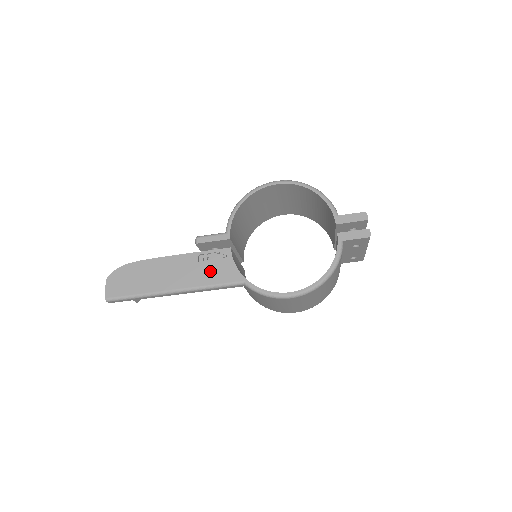
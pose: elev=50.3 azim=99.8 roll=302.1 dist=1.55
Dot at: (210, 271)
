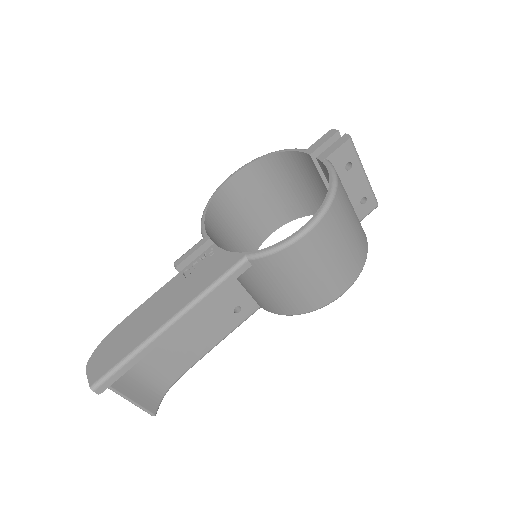
Dot at: (202, 275)
